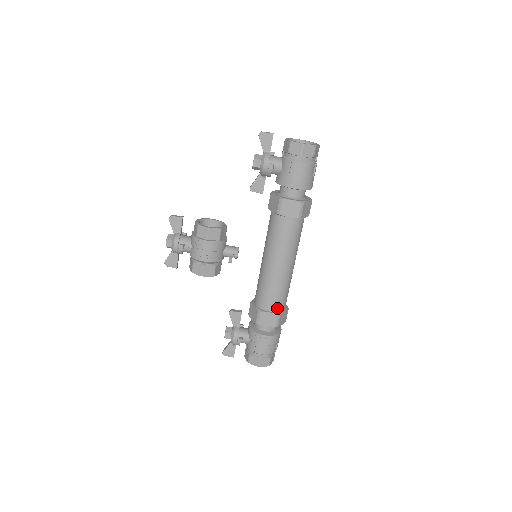
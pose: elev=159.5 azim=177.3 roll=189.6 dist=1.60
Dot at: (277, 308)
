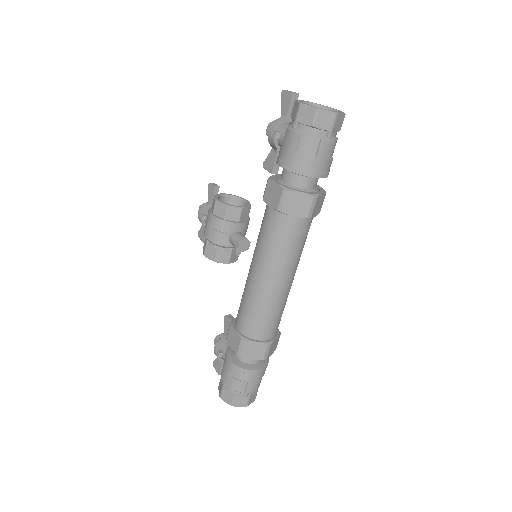
Dot at: (246, 331)
